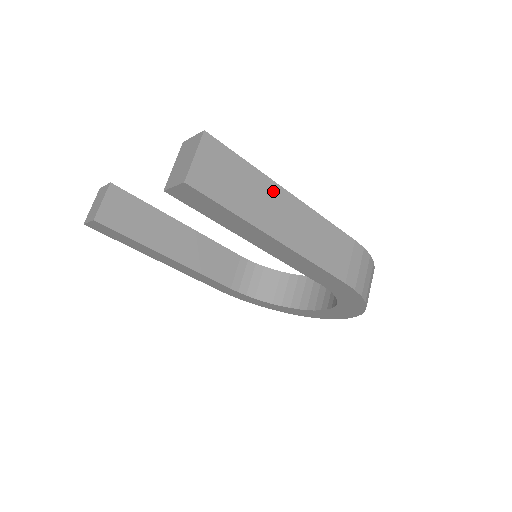
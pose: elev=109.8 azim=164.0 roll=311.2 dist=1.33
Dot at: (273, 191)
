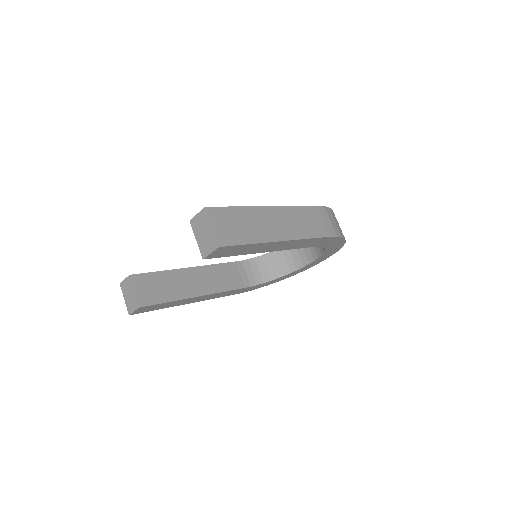
Dot at: (260, 213)
